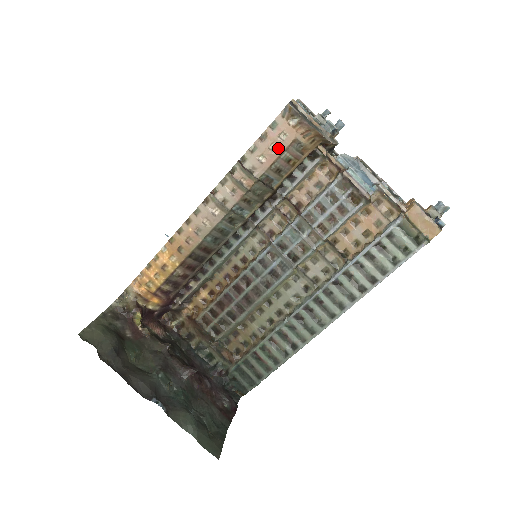
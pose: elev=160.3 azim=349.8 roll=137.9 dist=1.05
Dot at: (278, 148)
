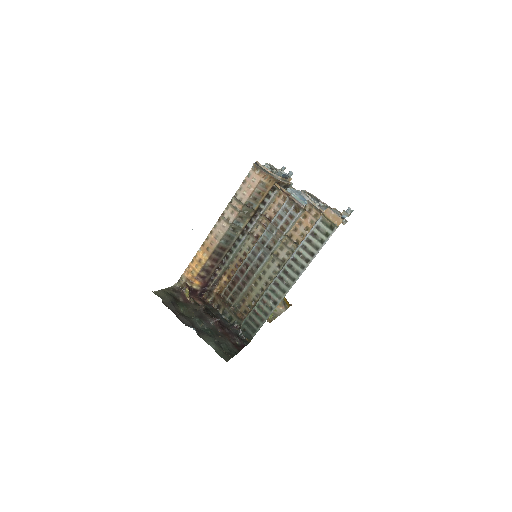
Dot at: (252, 186)
